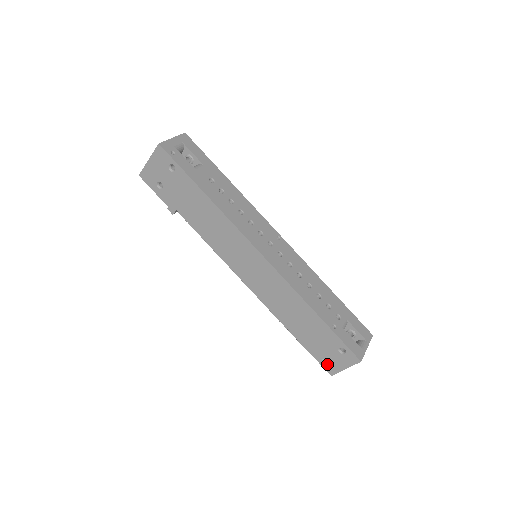
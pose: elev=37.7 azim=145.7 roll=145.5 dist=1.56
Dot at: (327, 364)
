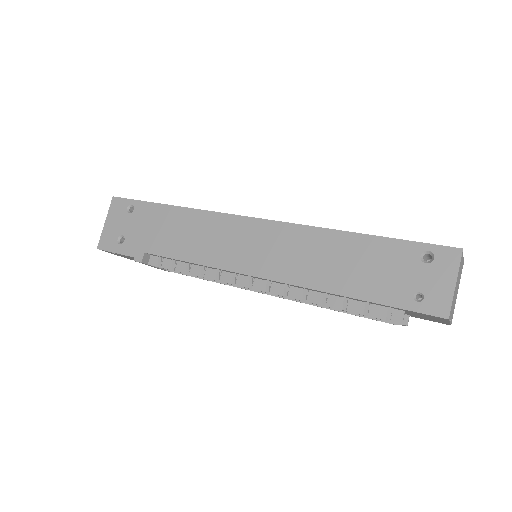
Dot at: (426, 302)
